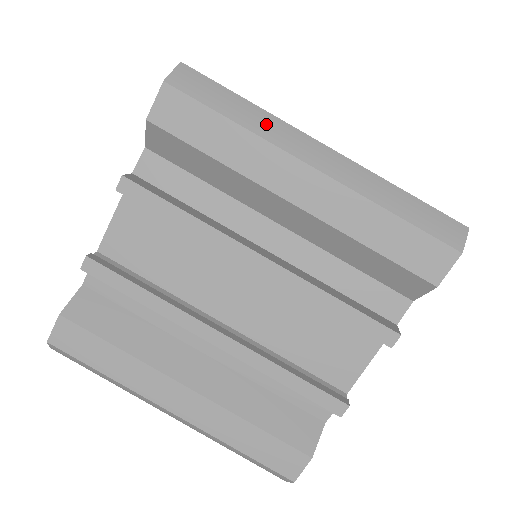
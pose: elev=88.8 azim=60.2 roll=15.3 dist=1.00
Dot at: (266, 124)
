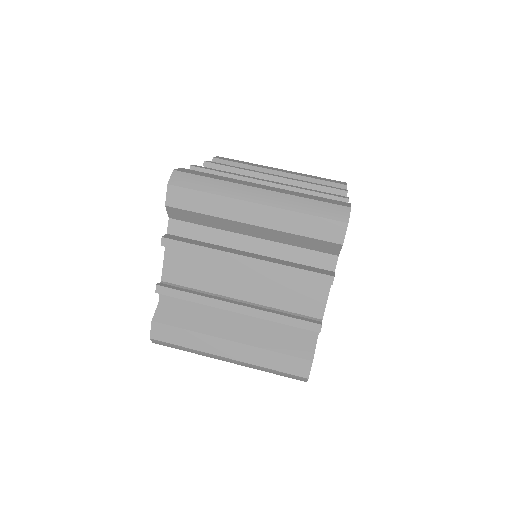
Dot at: (226, 188)
